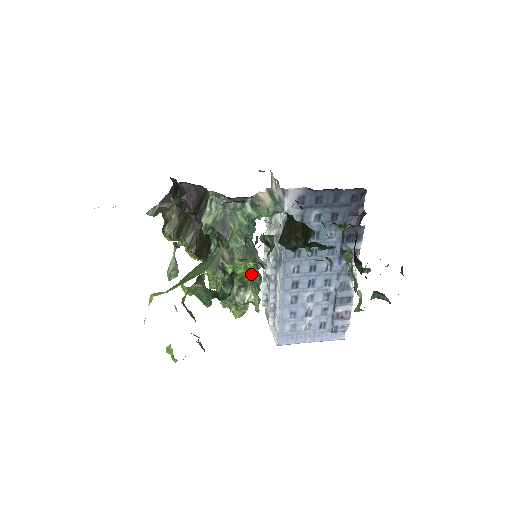
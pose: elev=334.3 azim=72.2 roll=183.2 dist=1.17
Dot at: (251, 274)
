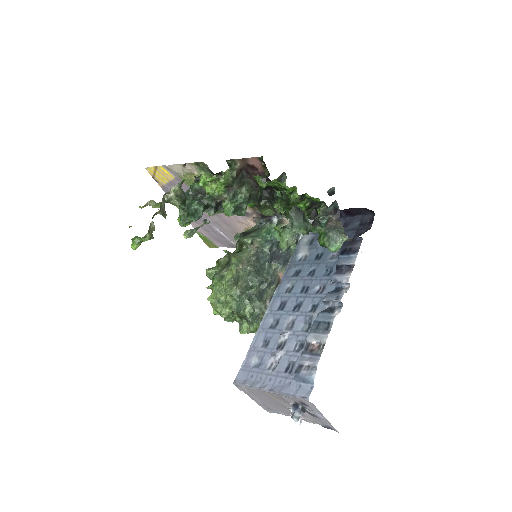
Dot at: (247, 276)
